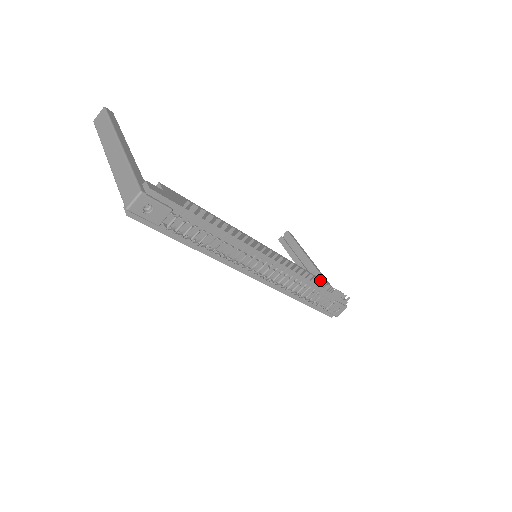
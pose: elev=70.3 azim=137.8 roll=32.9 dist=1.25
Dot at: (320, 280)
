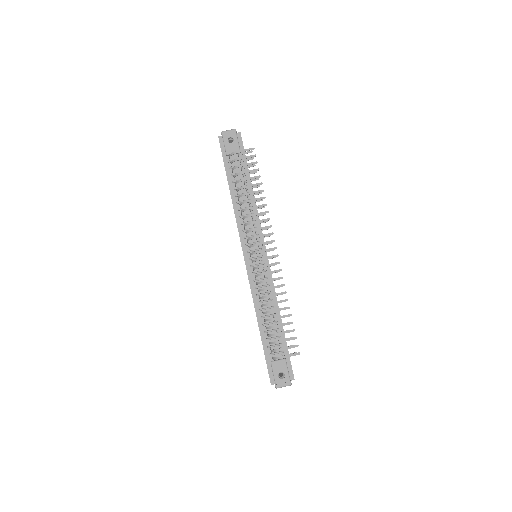
Dot at: occluded
